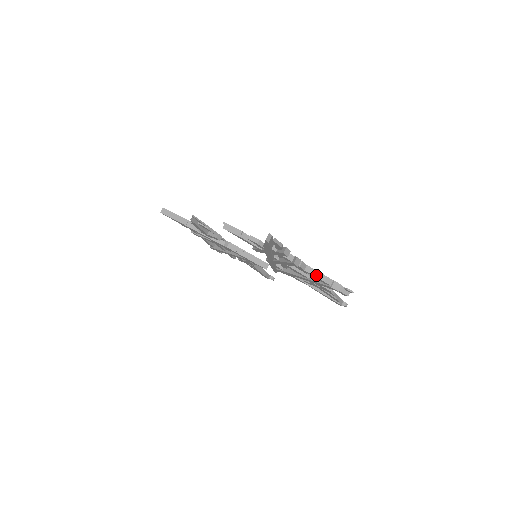
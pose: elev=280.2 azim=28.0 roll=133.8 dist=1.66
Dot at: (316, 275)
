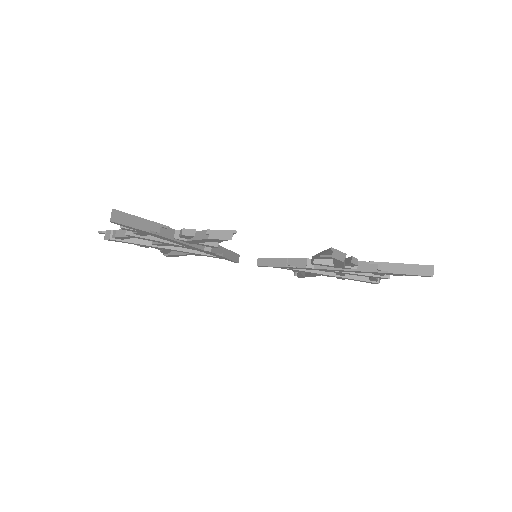
Dot at: occluded
